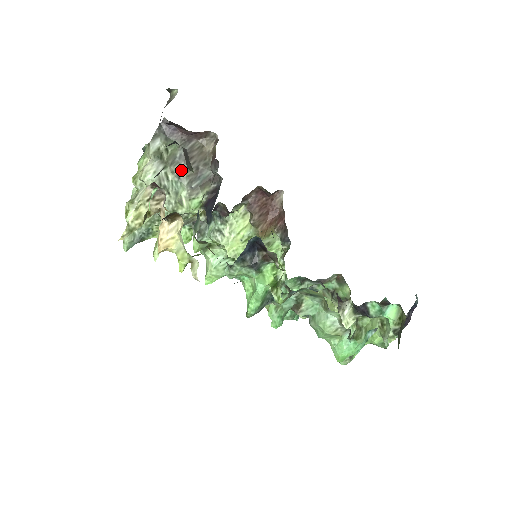
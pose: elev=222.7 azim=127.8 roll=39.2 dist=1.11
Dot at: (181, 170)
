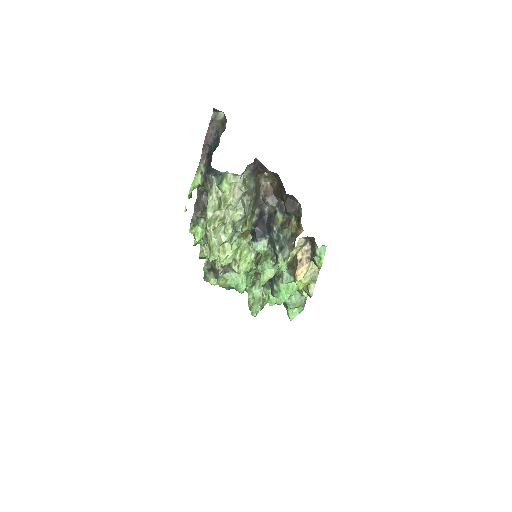
Dot at: (252, 199)
